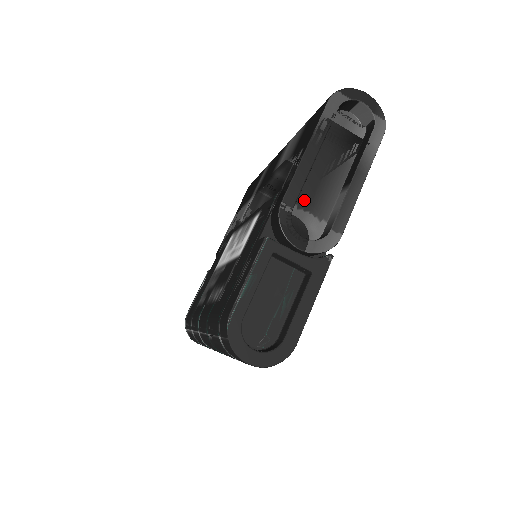
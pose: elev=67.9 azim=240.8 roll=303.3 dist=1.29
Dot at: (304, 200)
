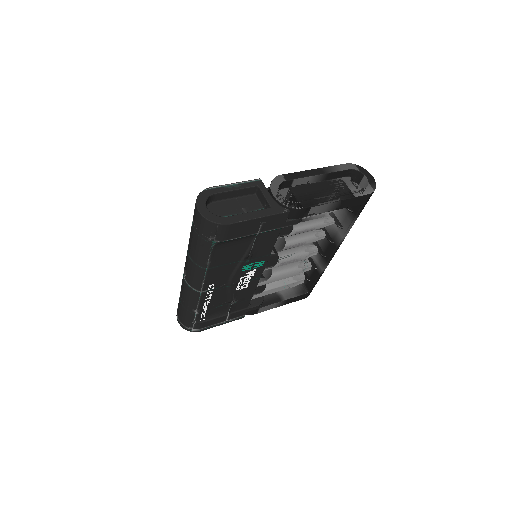
Dot at: (297, 191)
